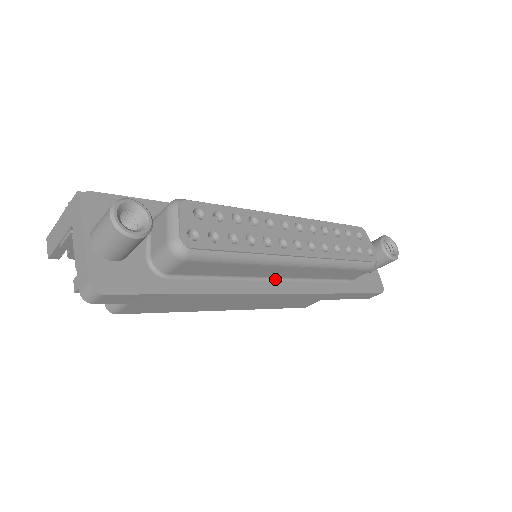
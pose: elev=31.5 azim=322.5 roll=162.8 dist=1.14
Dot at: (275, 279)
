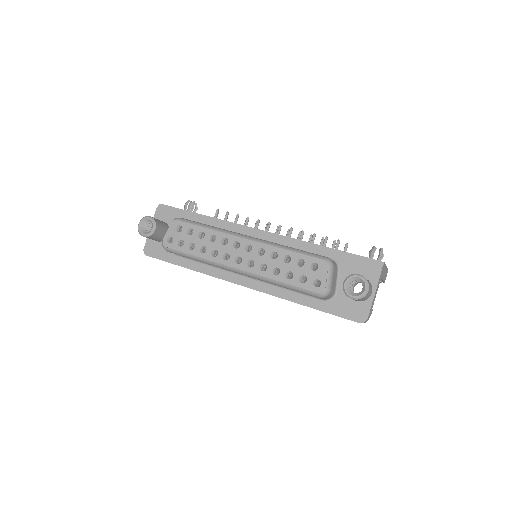
Dot at: (245, 276)
